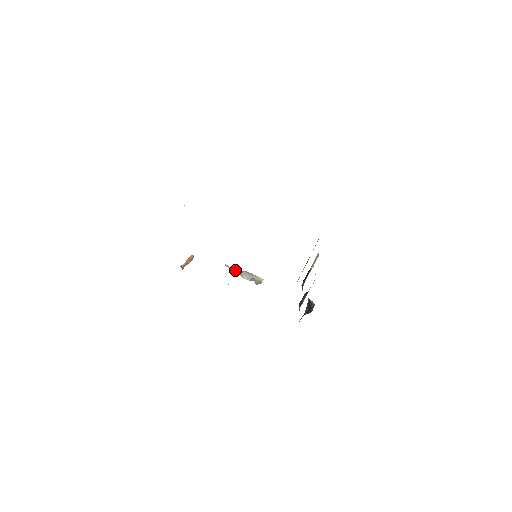
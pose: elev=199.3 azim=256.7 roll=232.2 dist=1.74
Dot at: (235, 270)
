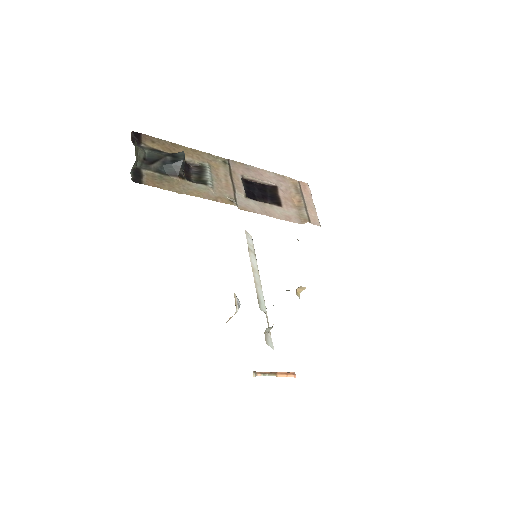
Dot at: occluded
